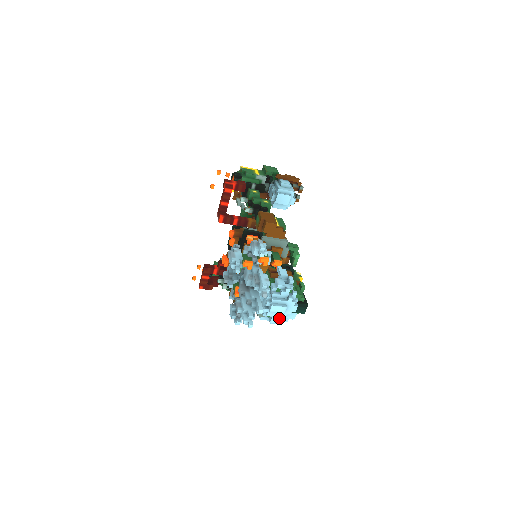
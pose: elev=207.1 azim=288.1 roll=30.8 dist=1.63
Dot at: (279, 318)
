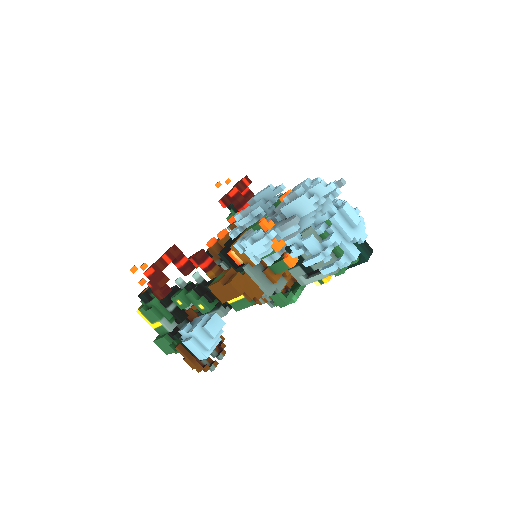
Dot at: (331, 256)
